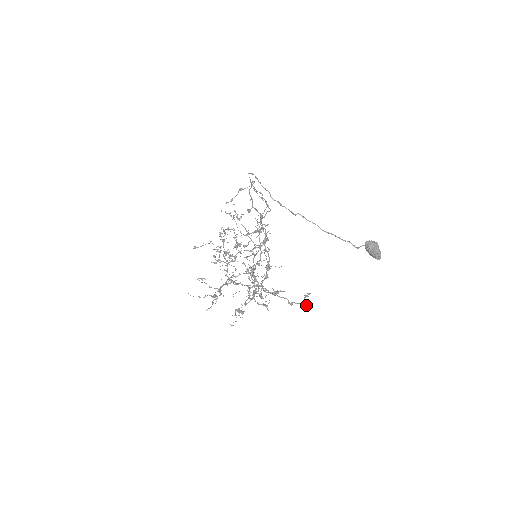
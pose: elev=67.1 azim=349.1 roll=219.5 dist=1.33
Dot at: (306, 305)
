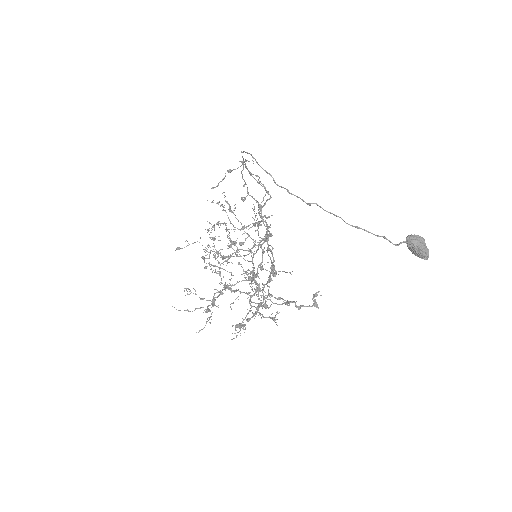
Dot at: (317, 307)
